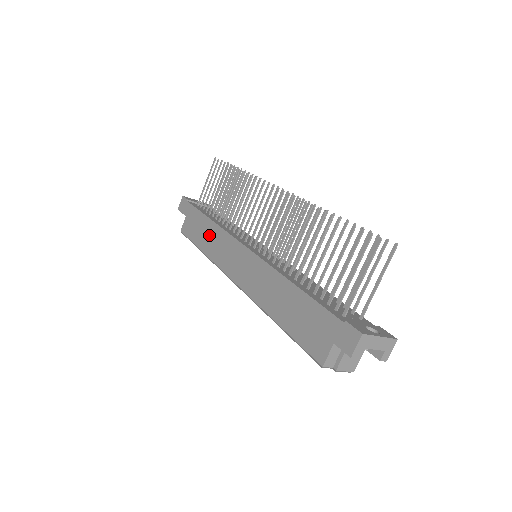
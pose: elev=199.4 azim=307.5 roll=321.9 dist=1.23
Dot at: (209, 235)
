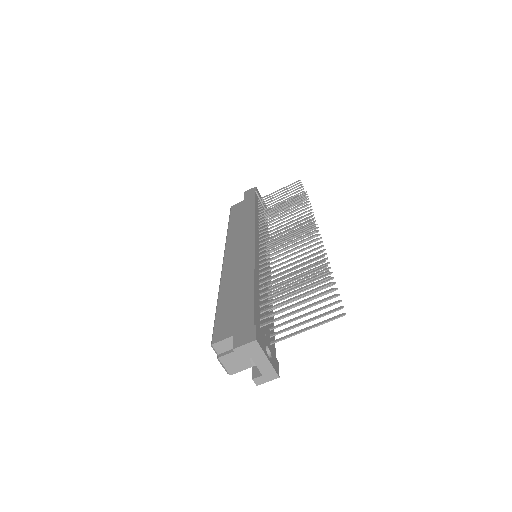
Dot at: (243, 219)
